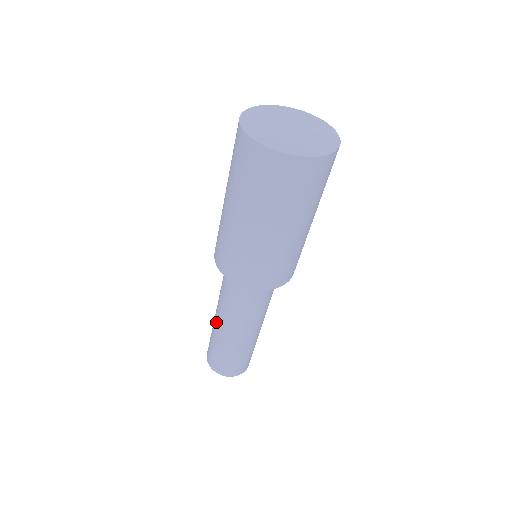
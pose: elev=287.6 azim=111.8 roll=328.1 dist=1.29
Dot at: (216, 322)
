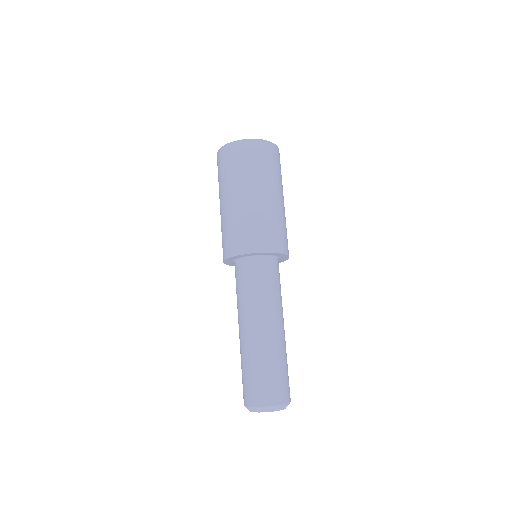
Dot at: (245, 336)
